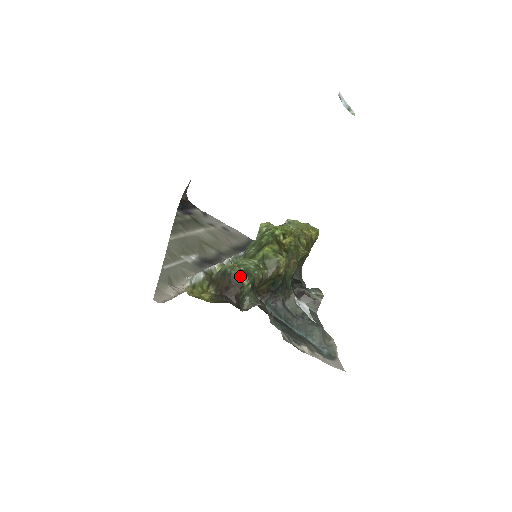
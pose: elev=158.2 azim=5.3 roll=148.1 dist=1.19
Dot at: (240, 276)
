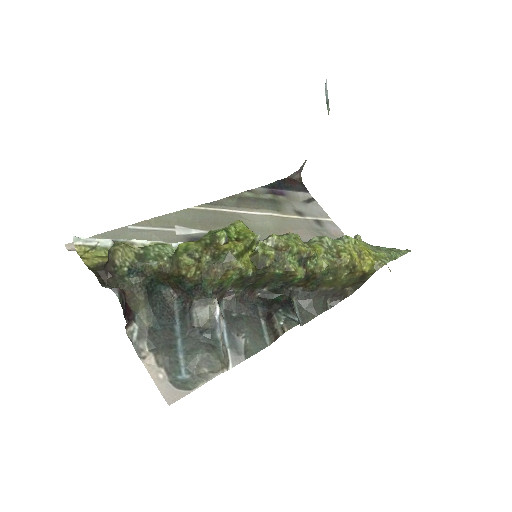
Dot at: (114, 255)
